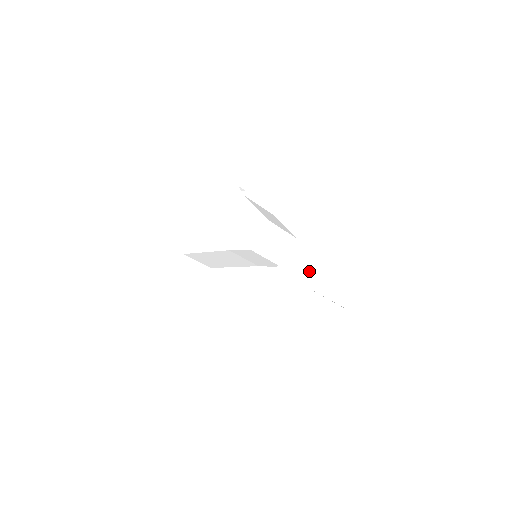
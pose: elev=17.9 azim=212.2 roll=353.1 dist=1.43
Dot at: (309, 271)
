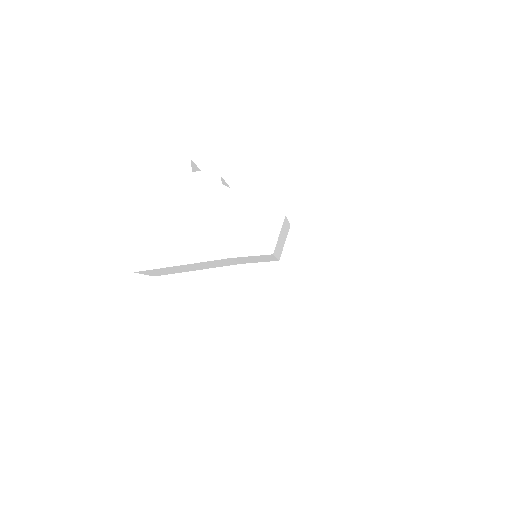
Dot at: occluded
